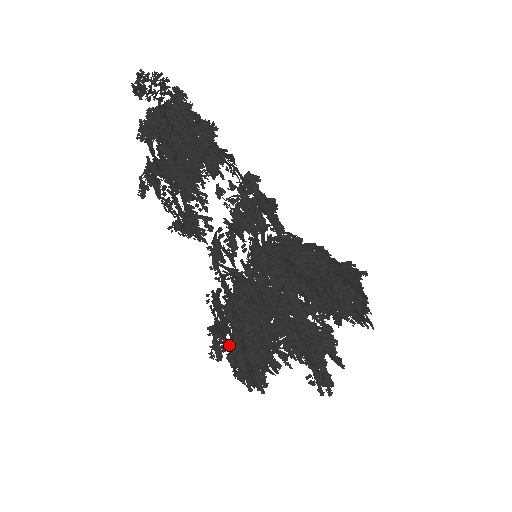
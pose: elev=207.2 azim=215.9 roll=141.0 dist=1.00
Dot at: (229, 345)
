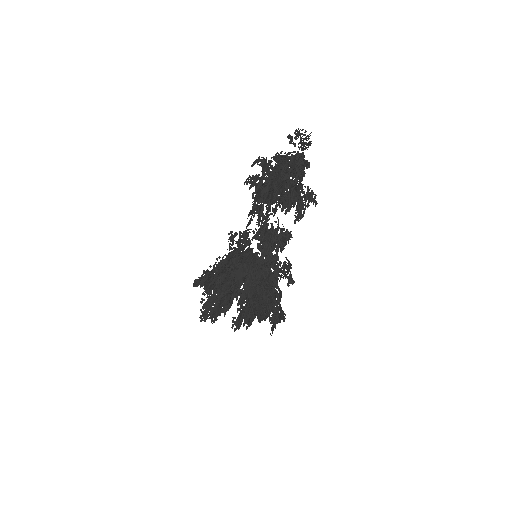
Dot at: occluded
